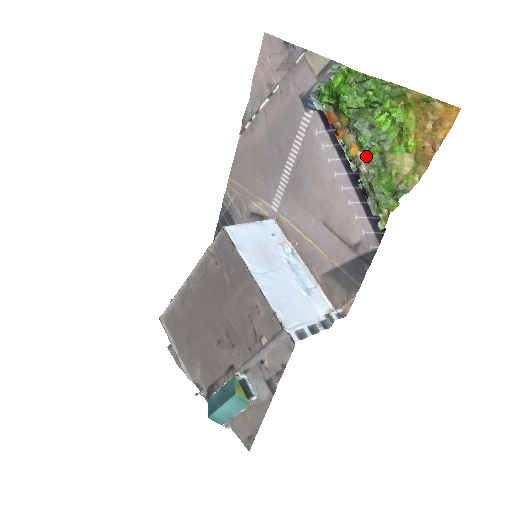
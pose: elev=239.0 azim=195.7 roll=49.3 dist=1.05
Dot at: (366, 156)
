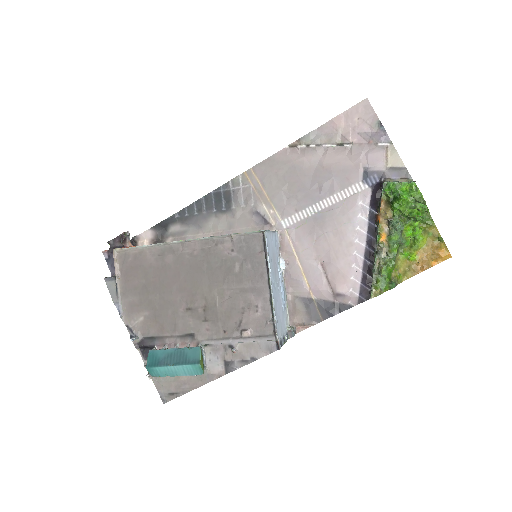
Dot at: (388, 247)
